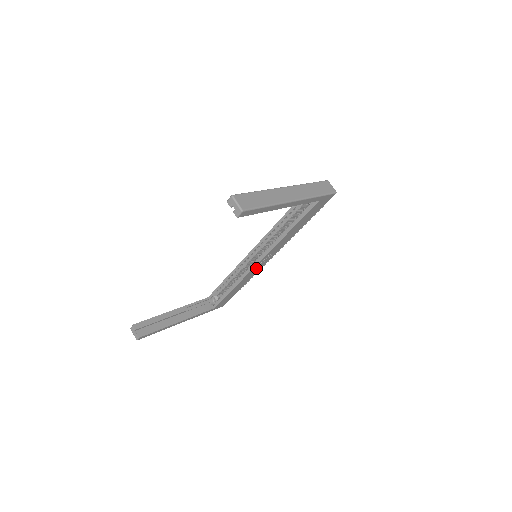
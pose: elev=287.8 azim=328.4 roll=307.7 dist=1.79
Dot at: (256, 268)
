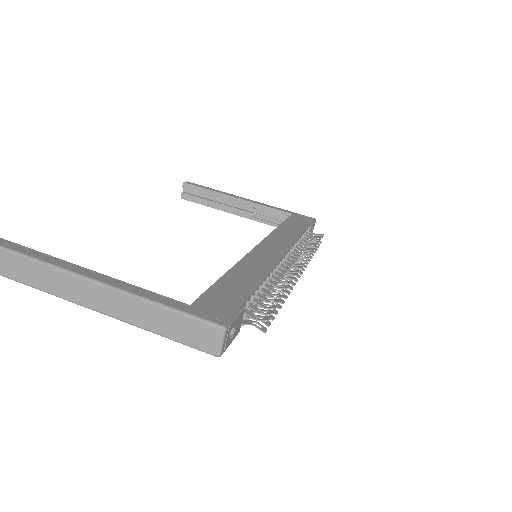
Dot at: occluded
